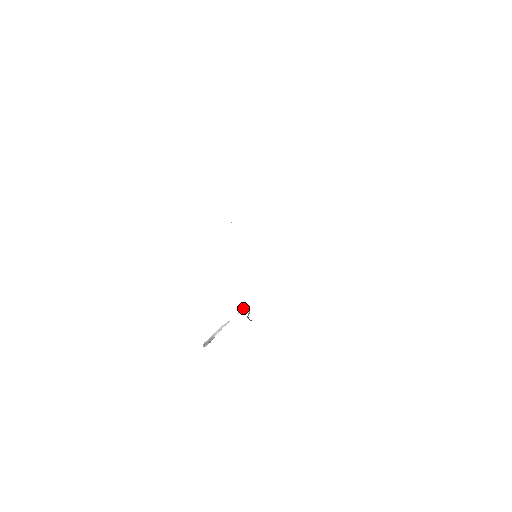
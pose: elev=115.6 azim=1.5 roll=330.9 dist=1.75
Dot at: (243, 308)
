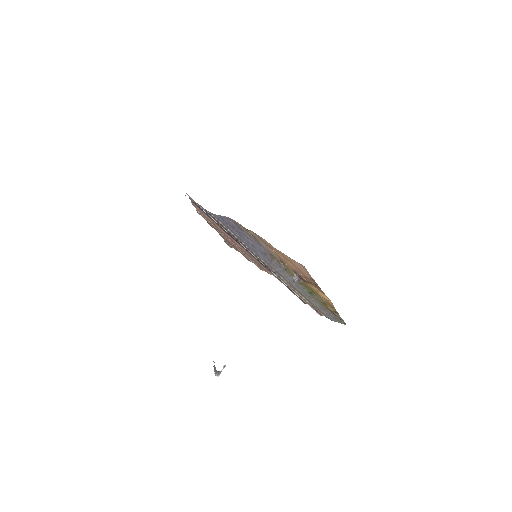
Dot at: occluded
